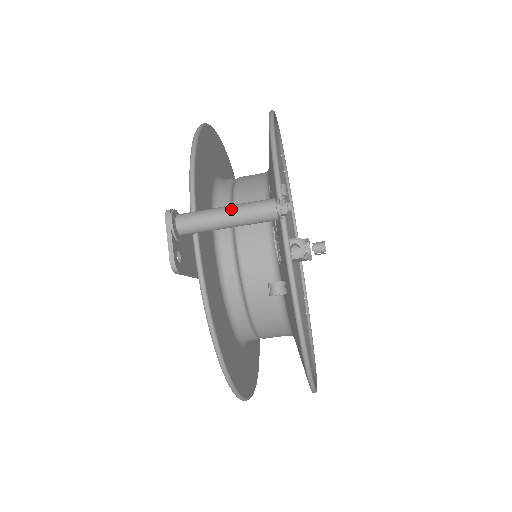
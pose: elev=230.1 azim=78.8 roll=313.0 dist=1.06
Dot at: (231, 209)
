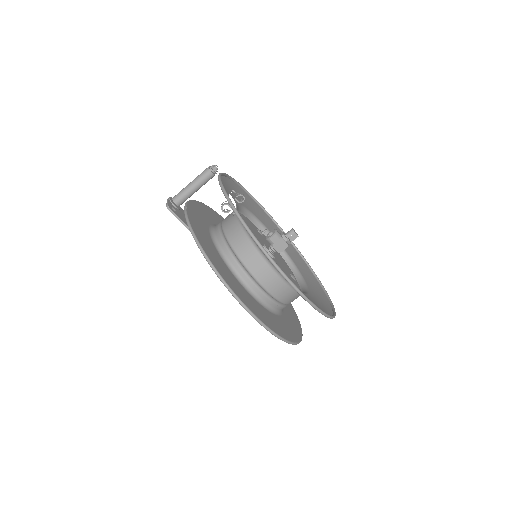
Dot at: (193, 181)
